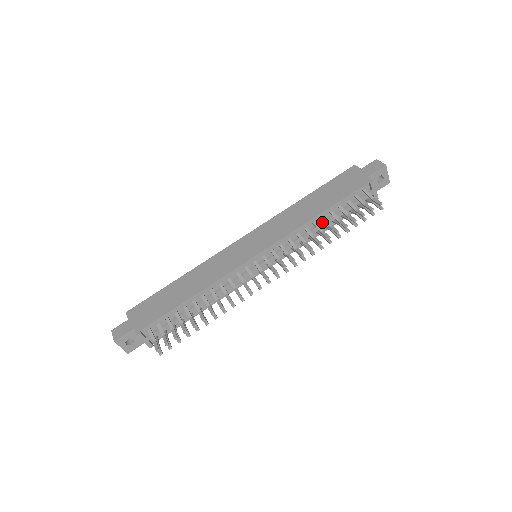
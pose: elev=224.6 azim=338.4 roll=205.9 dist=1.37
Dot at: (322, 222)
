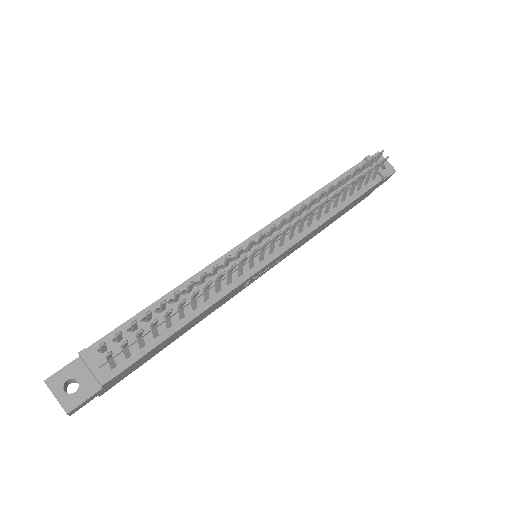
Dot at: occluded
